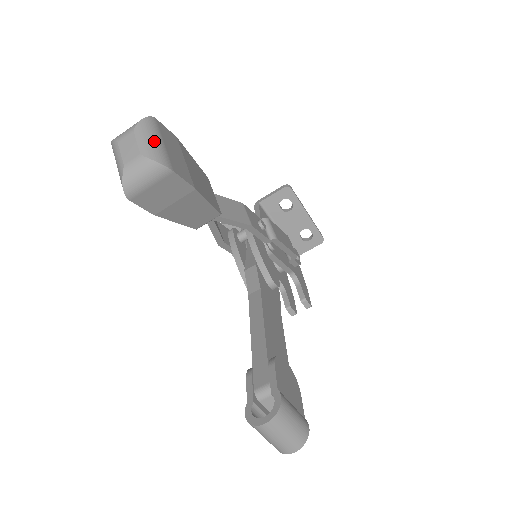
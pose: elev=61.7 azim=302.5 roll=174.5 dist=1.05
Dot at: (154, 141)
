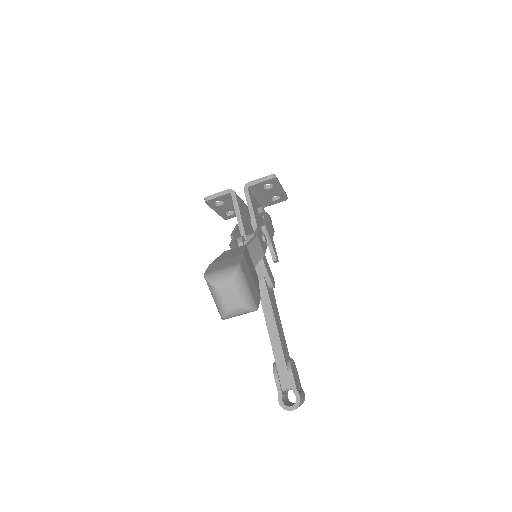
Dot at: (246, 292)
